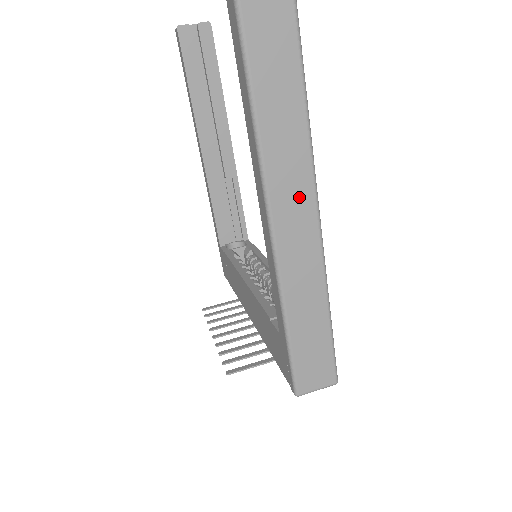
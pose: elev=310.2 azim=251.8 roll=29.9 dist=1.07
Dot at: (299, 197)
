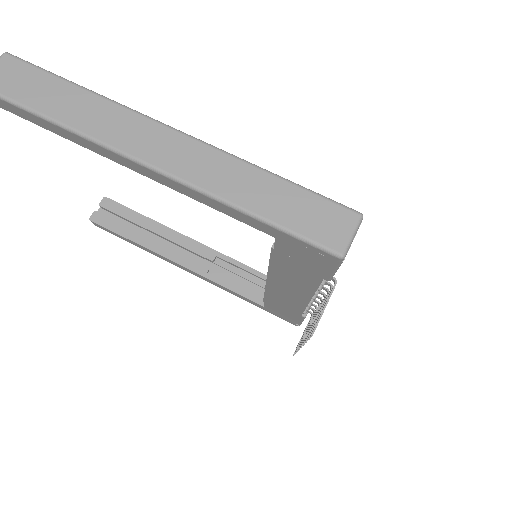
Dot at: (156, 138)
